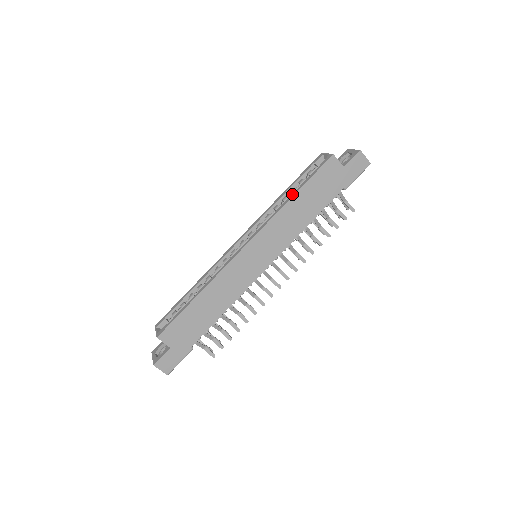
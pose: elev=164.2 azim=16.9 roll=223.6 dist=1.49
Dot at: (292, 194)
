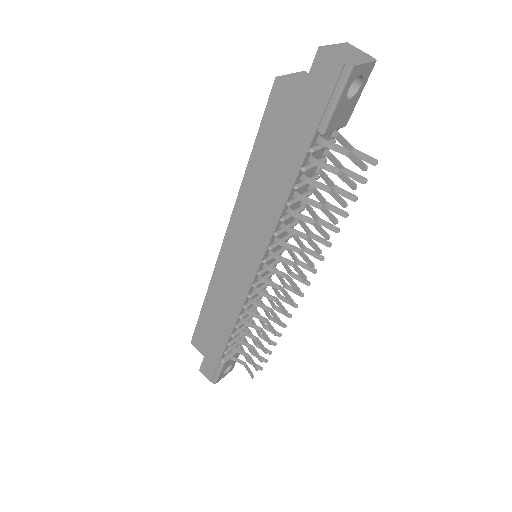
Dot at: (251, 163)
